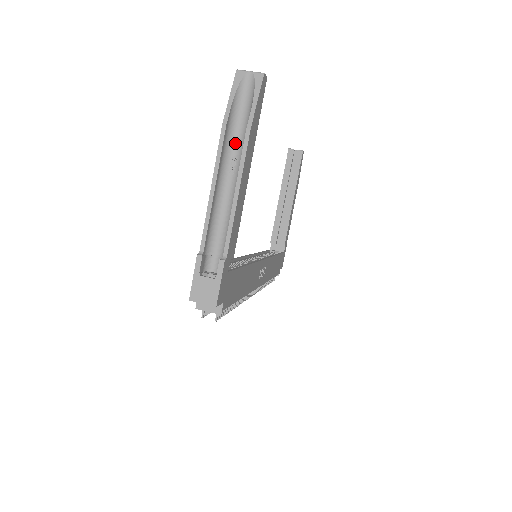
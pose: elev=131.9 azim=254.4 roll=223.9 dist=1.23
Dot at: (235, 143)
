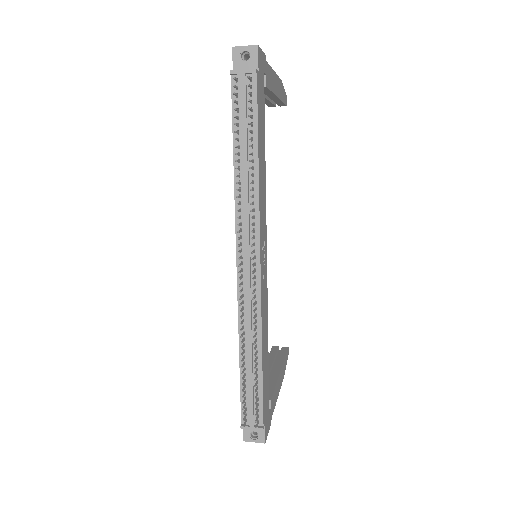
Dot at: occluded
